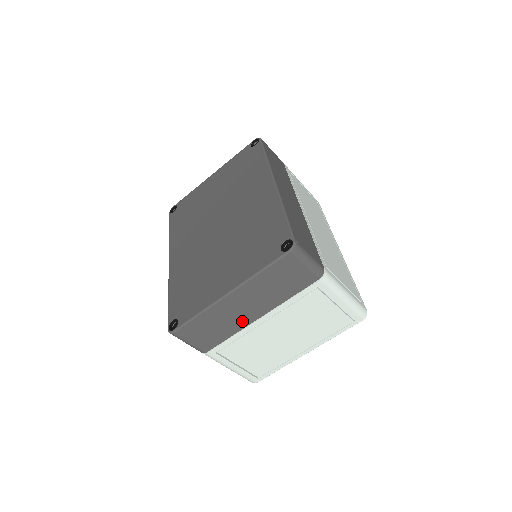
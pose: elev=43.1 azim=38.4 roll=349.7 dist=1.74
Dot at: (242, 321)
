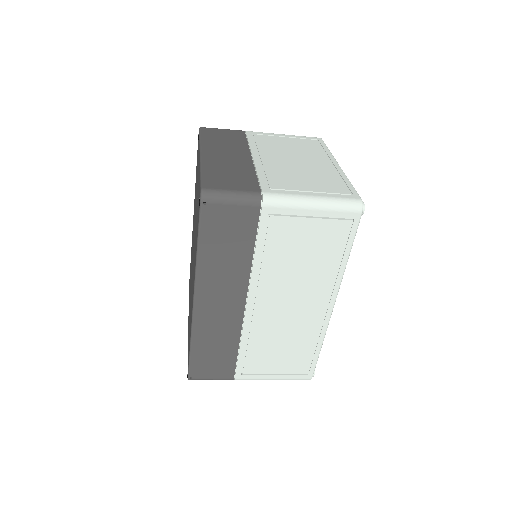
Dot at: occluded
